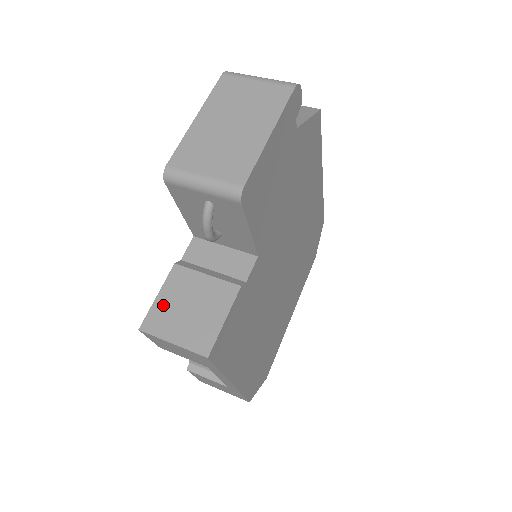
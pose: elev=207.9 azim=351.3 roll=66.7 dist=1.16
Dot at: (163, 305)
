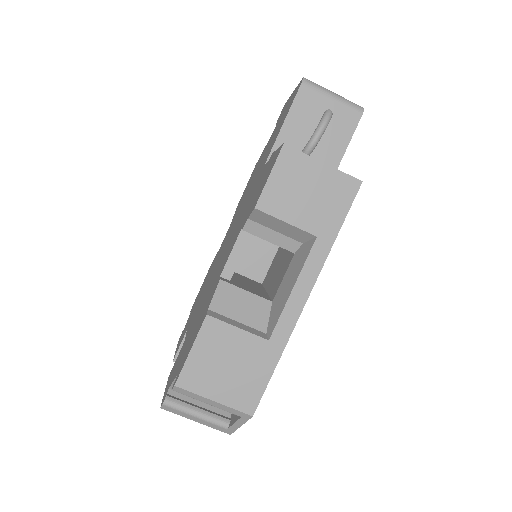
Dot at: occluded
